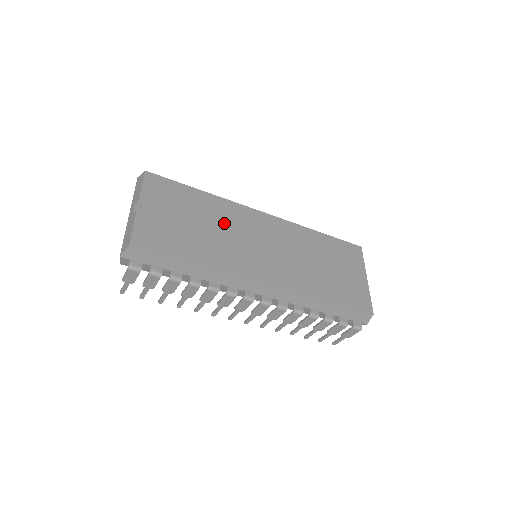
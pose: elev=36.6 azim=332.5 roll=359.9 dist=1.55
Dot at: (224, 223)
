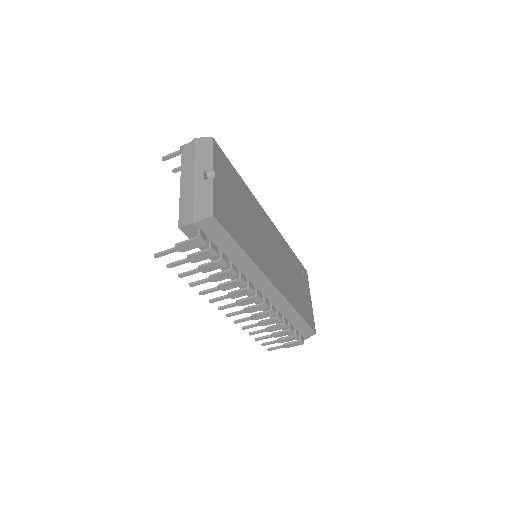
Dot at: (254, 218)
